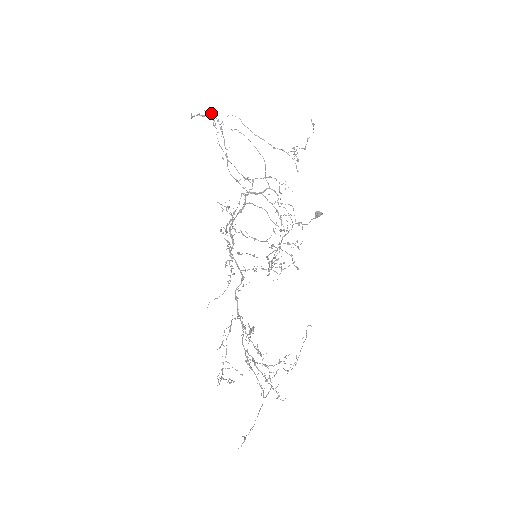
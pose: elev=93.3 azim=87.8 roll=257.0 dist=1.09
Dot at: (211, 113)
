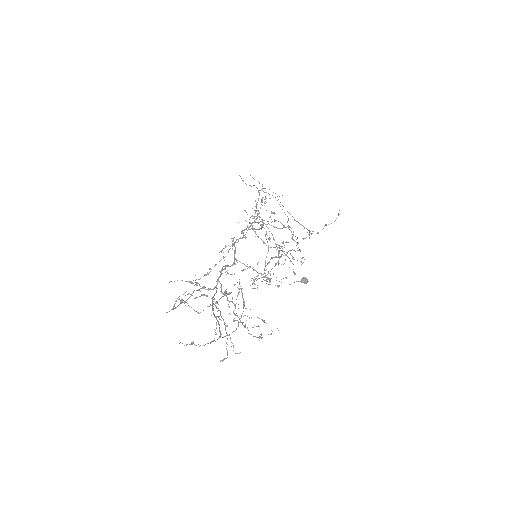
Dot at: occluded
